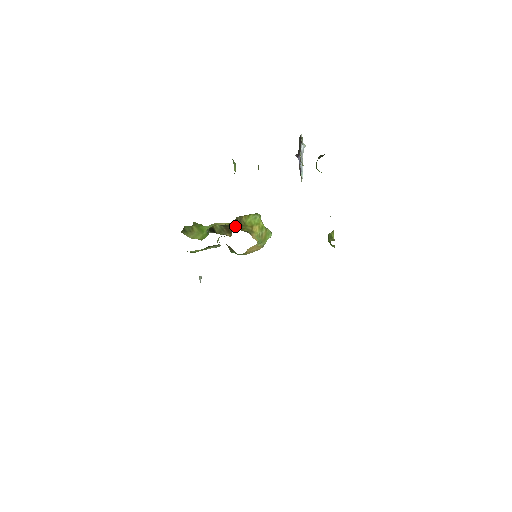
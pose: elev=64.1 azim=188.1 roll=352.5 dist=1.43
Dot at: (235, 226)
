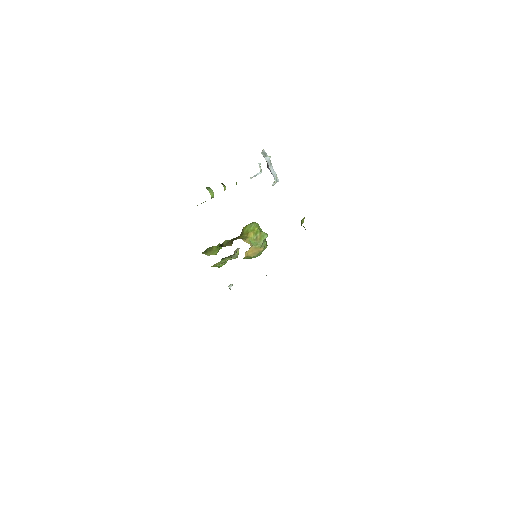
Dot at: occluded
